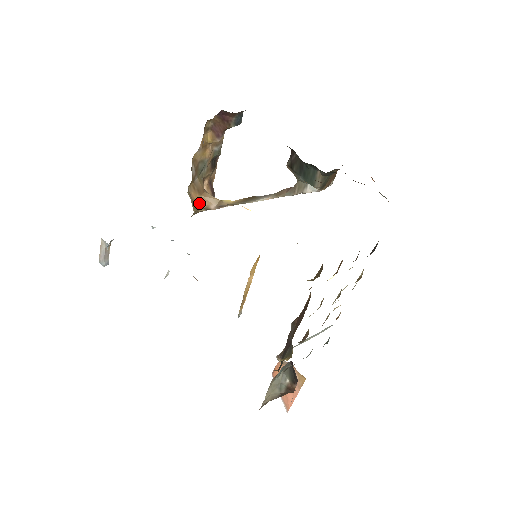
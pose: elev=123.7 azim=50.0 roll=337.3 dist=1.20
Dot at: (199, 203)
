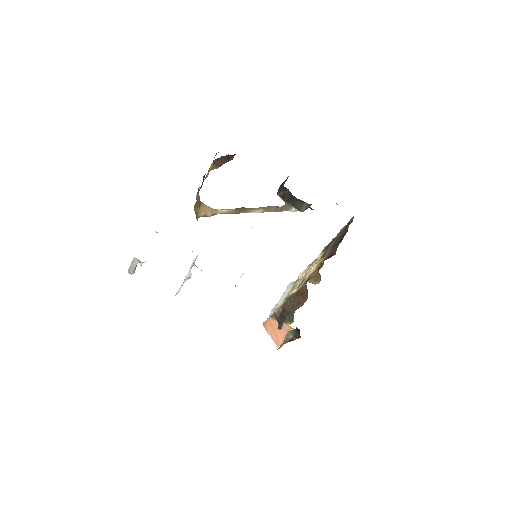
Dot at: (199, 213)
